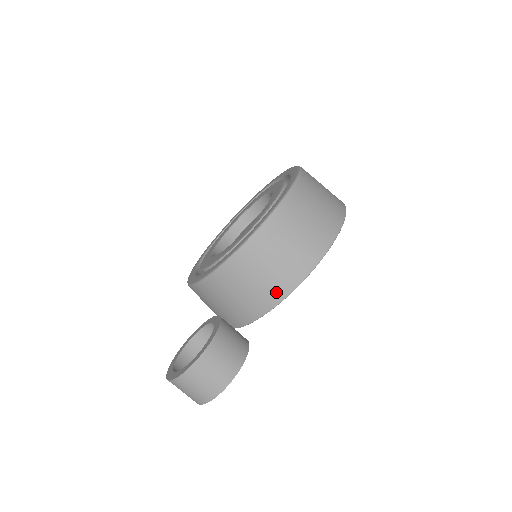
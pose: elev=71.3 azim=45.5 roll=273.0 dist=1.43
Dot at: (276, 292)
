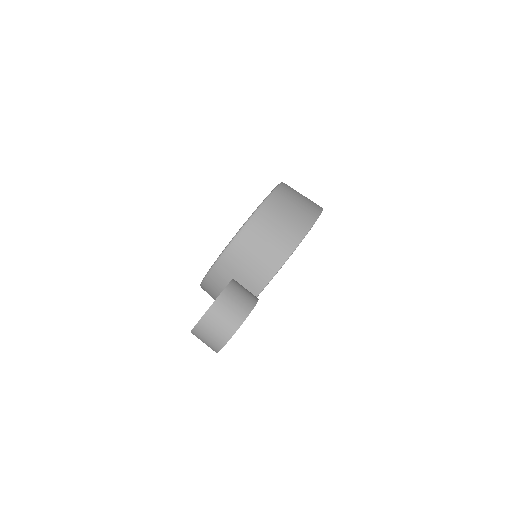
Dot at: (275, 260)
